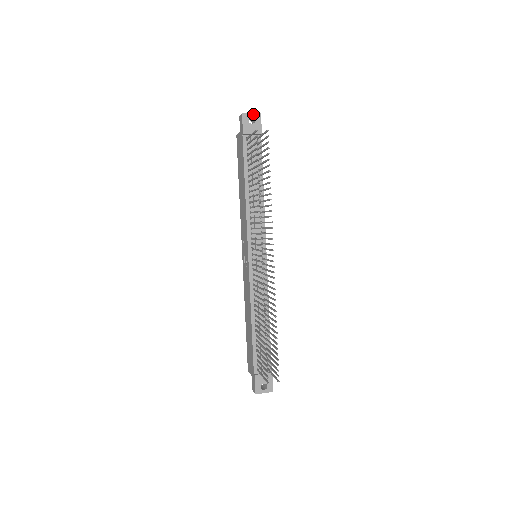
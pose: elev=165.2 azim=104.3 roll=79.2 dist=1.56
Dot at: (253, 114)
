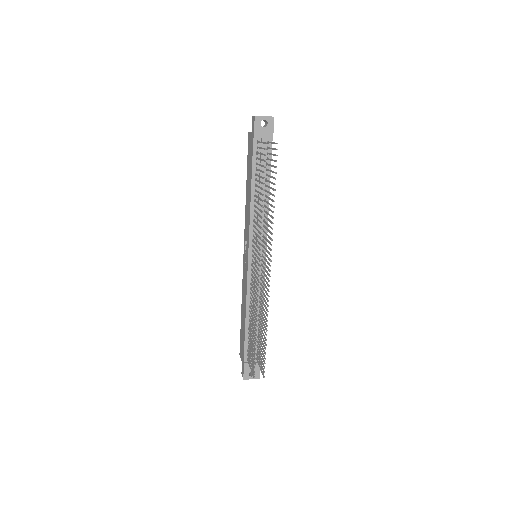
Dot at: (266, 117)
